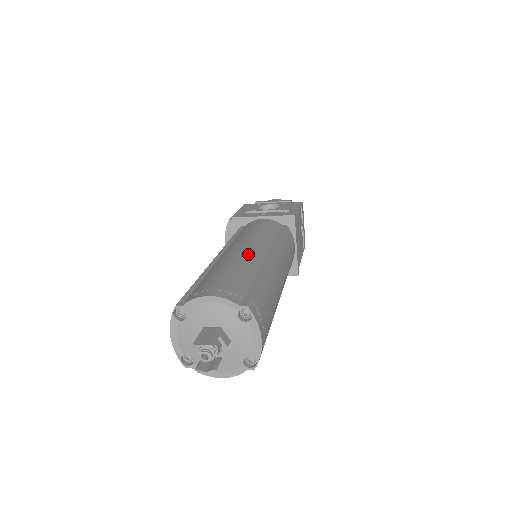
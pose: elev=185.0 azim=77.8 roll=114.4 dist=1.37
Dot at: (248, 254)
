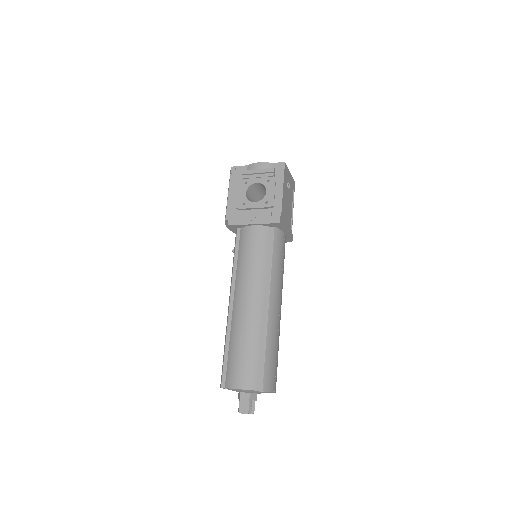
Dot at: (252, 314)
